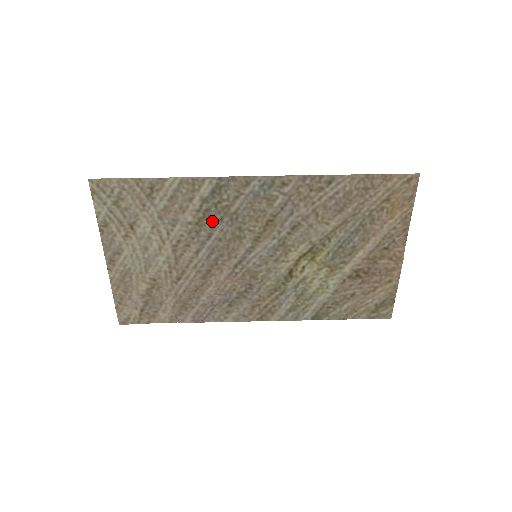
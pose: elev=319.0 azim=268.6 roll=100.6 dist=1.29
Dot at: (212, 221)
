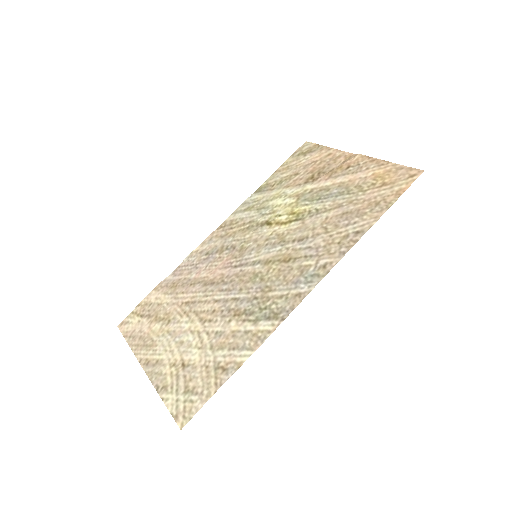
Dot at: (247, 305)
